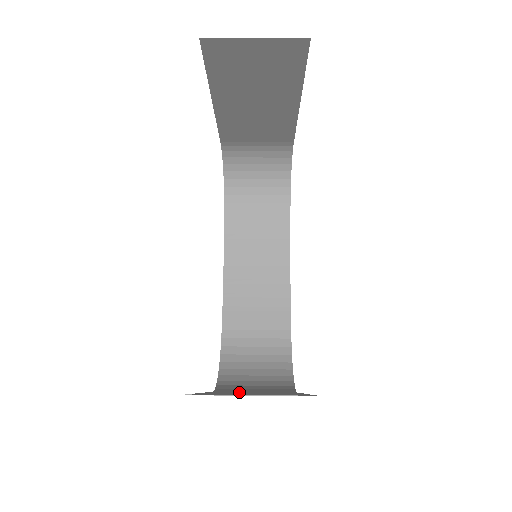
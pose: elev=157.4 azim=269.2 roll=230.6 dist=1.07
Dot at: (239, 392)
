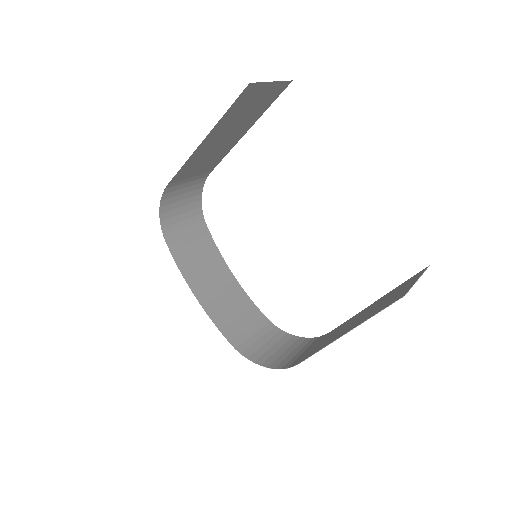
Dot at: (332, 337)
